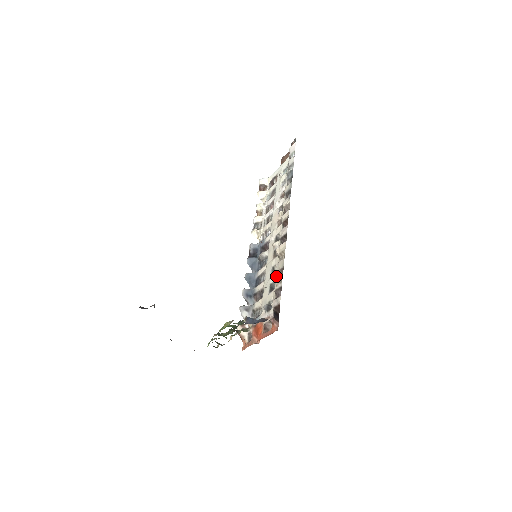
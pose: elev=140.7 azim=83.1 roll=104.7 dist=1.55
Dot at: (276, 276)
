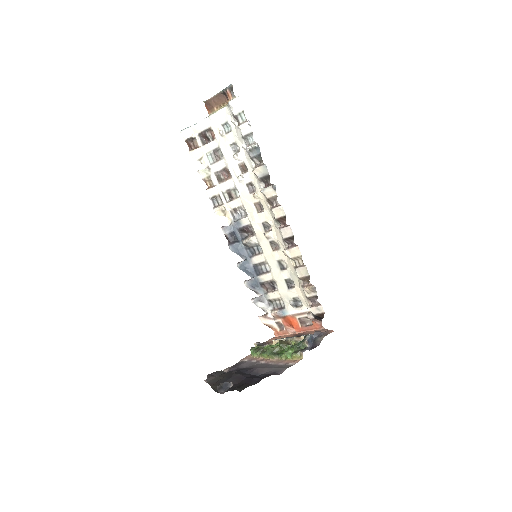
Dot at: (295, 277)
